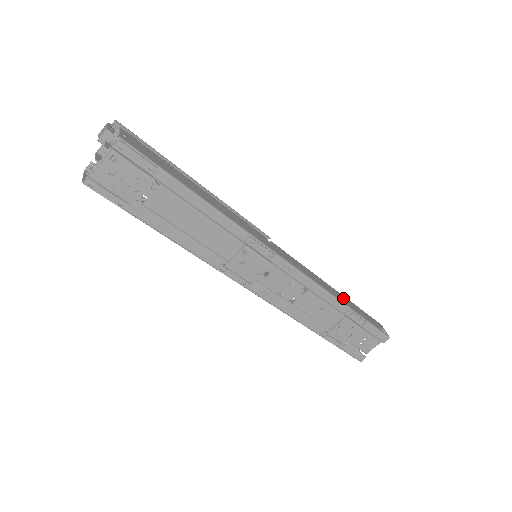
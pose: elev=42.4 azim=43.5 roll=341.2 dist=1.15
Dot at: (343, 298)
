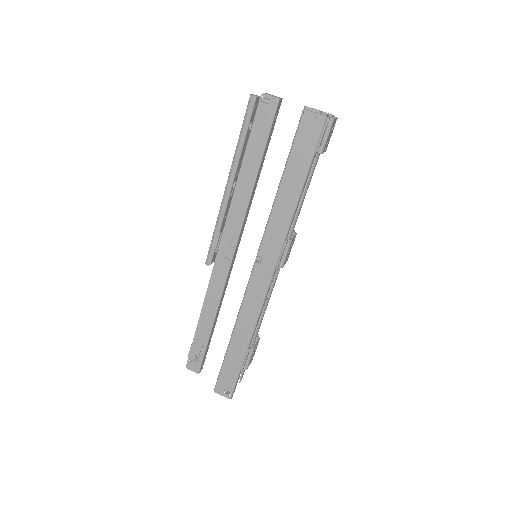
Dot at: occluded
